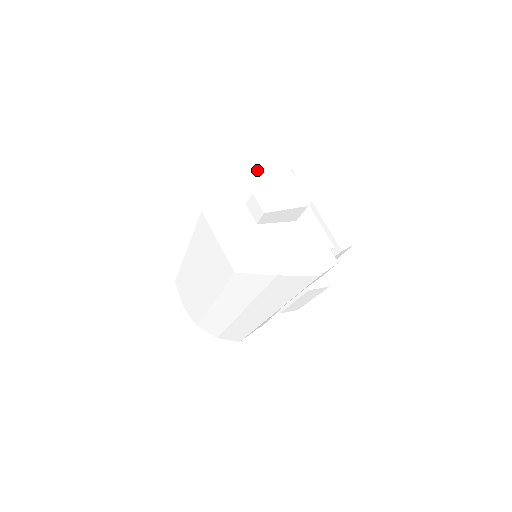
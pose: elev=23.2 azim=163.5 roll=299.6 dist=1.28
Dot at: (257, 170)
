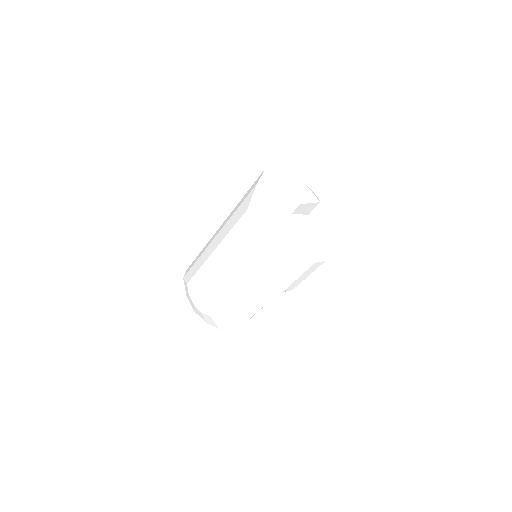
Dot at: (279, 184)
